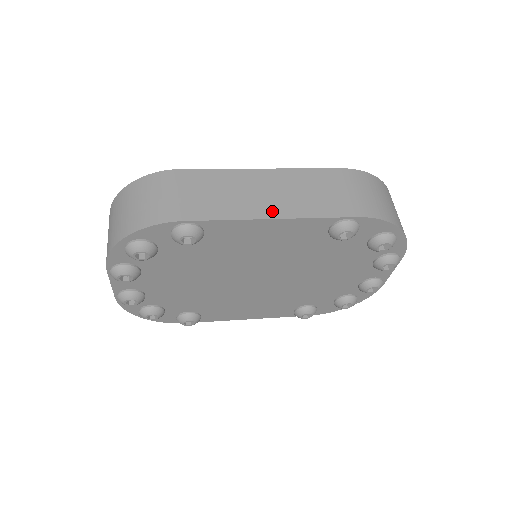
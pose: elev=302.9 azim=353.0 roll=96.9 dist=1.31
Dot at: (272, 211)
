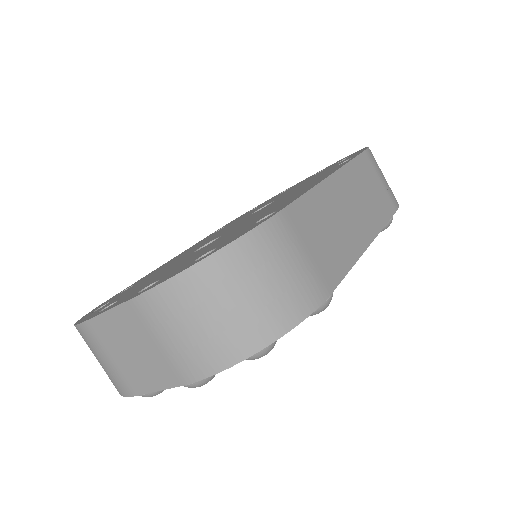
Dot at: (364, 235)
